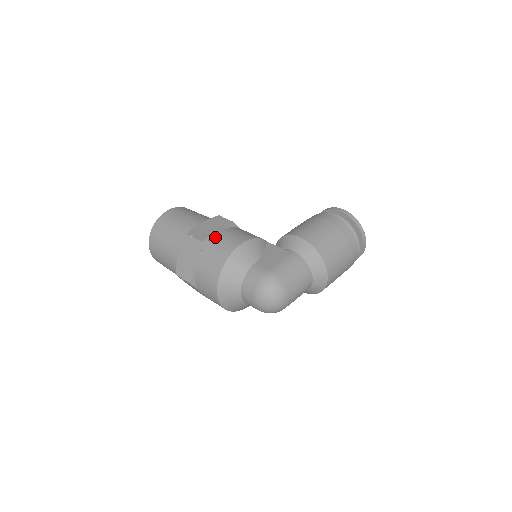
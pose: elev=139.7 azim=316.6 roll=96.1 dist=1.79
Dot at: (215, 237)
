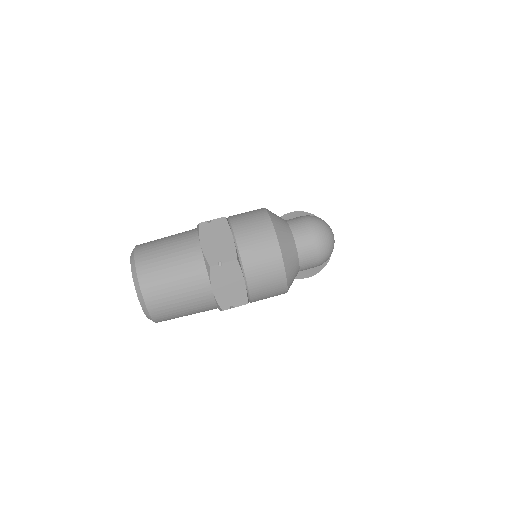
Dot at: (232, 216)
